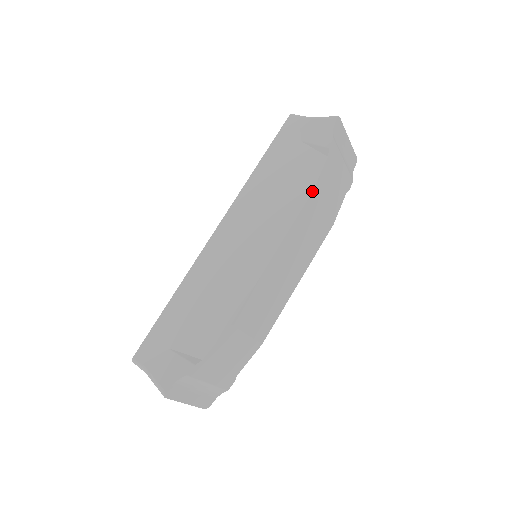
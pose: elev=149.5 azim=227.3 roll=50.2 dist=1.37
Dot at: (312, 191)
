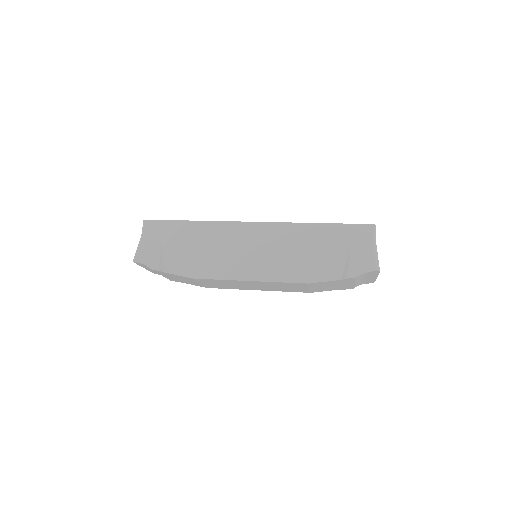
Dot at: (308, 283)
